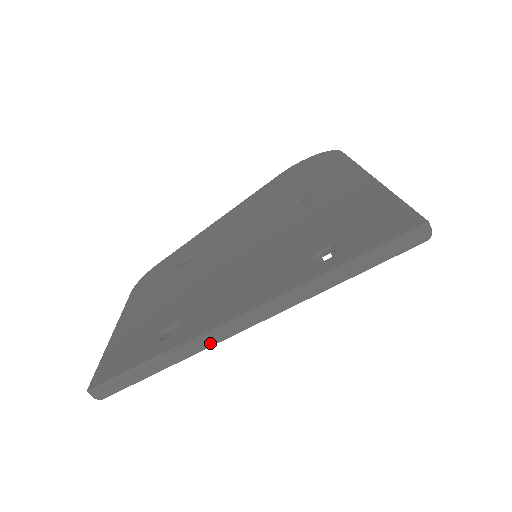
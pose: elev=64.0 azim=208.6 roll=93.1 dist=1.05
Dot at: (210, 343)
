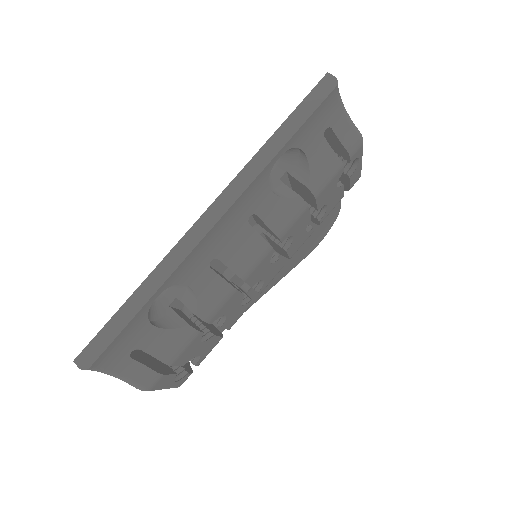
Dot at: (180, 259)
